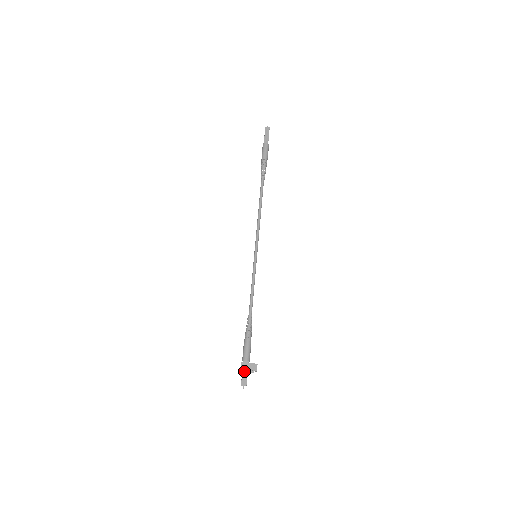
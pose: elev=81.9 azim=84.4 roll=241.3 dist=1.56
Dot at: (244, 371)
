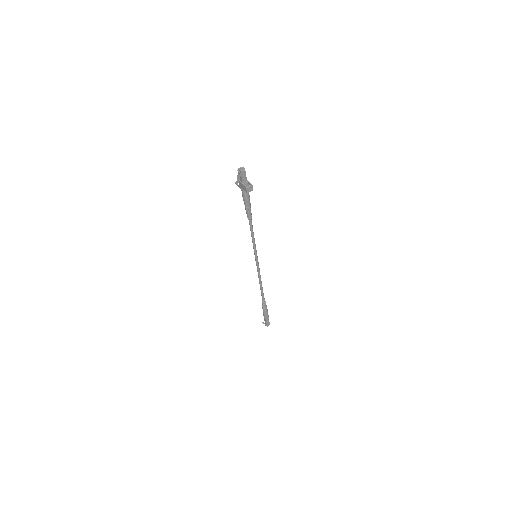
Dot at: (245, 178)
